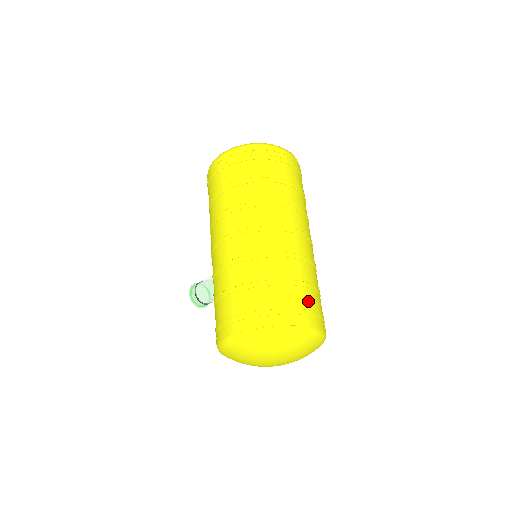
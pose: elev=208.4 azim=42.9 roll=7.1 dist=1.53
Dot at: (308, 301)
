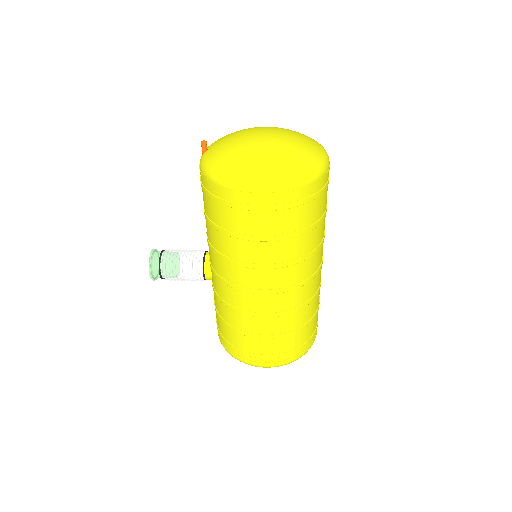
Dot at: occluded
